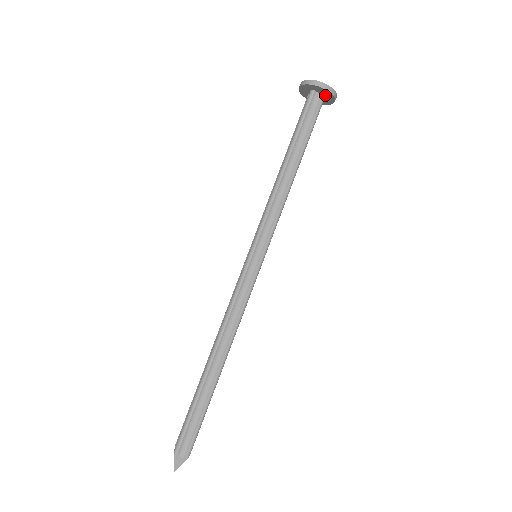
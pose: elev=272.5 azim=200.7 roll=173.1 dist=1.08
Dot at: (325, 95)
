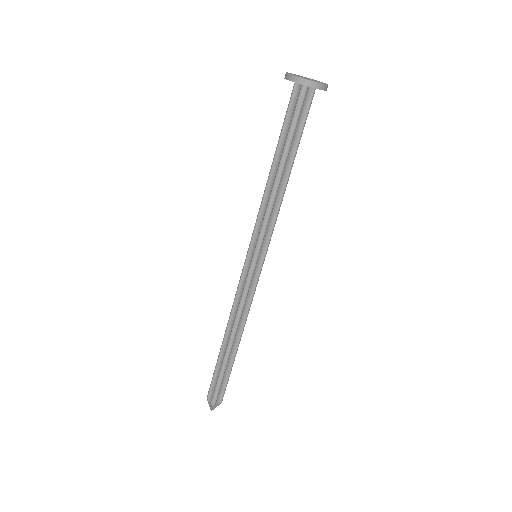
Dot at: occluded
